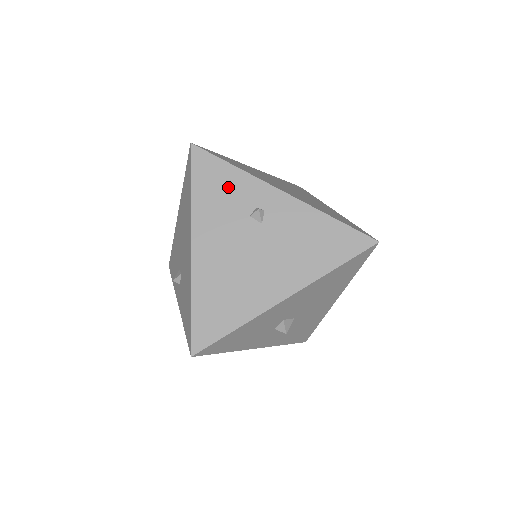
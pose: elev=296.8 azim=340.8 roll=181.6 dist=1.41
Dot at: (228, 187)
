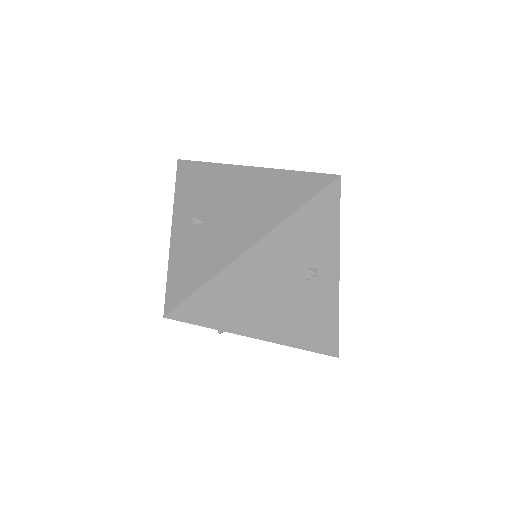
Dot at: (320, 235)
